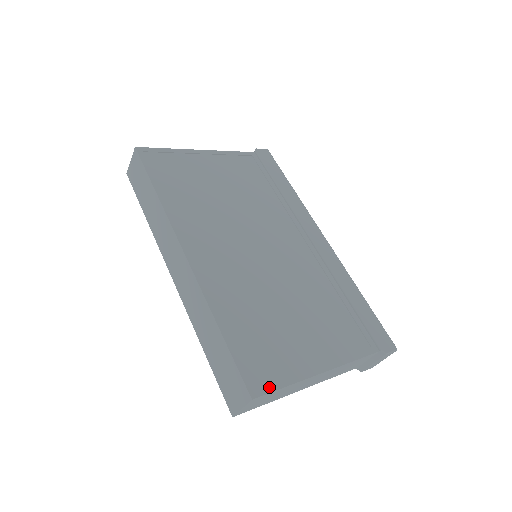
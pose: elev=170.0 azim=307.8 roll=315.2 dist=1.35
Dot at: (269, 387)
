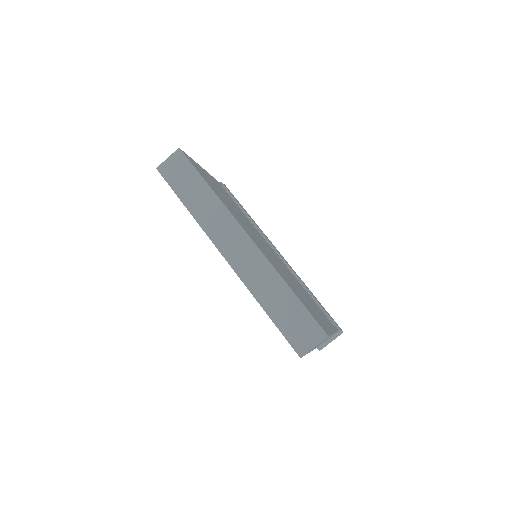
Dot at: (328, 332)
